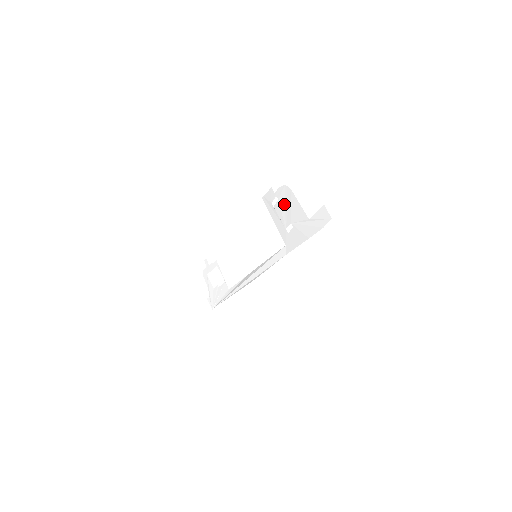
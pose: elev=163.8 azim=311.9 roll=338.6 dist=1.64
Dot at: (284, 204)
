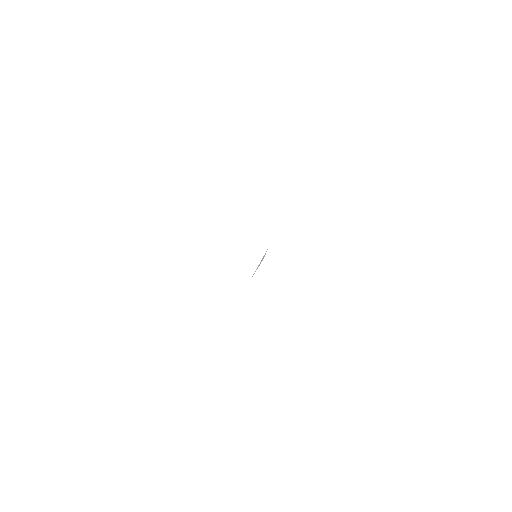
Dot at: occluded
